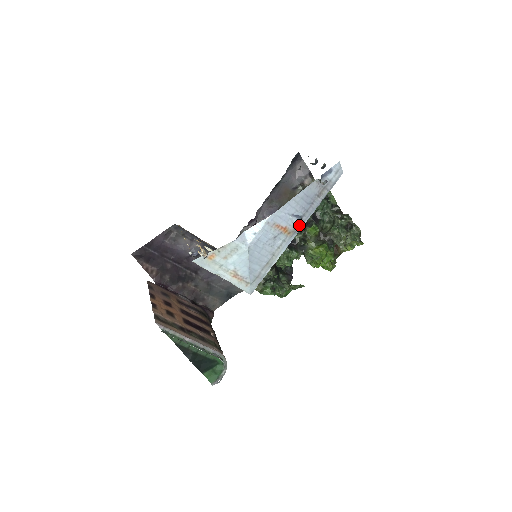
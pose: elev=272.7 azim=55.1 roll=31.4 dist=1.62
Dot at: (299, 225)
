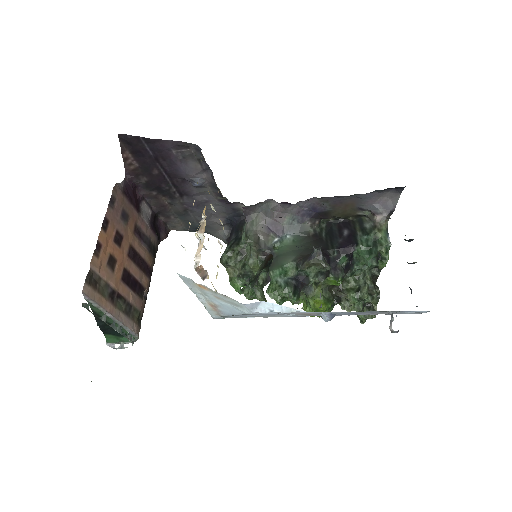
Dot at: occluded
